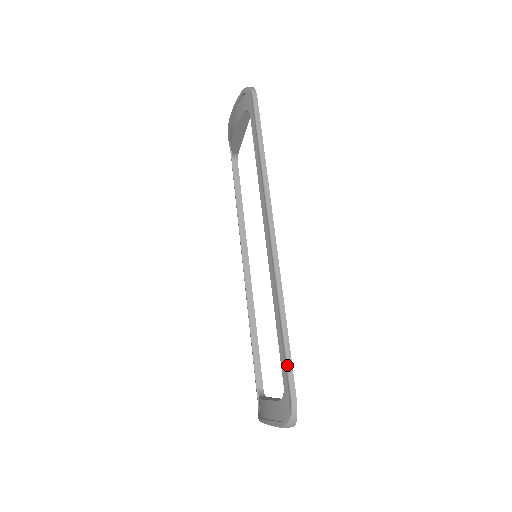
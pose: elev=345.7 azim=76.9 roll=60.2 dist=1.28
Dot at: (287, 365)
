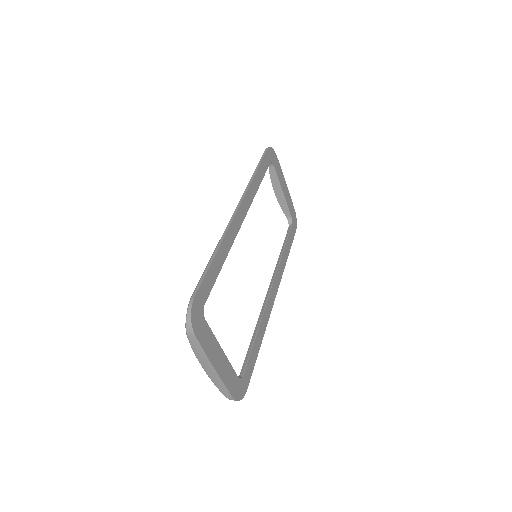
Dot at: (201, 278)
